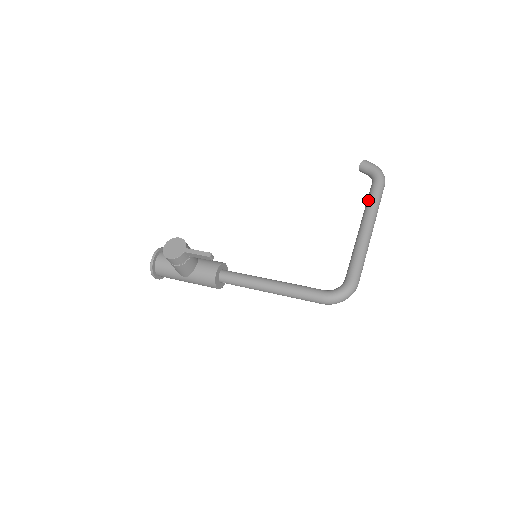
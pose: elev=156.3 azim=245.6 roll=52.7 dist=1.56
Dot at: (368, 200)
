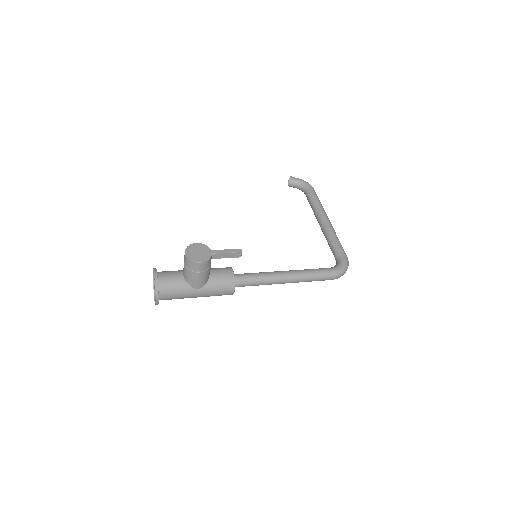
Dot at: (313, 202)
